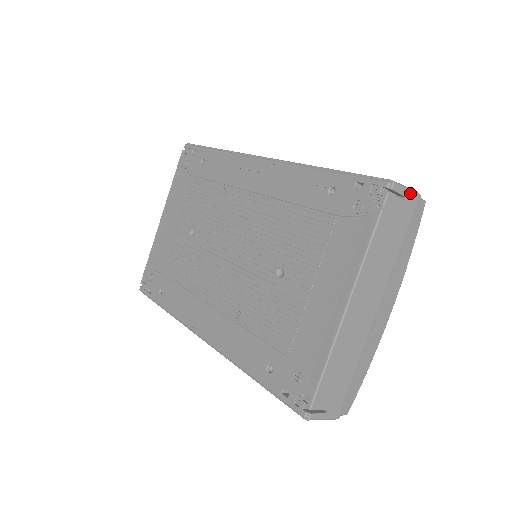
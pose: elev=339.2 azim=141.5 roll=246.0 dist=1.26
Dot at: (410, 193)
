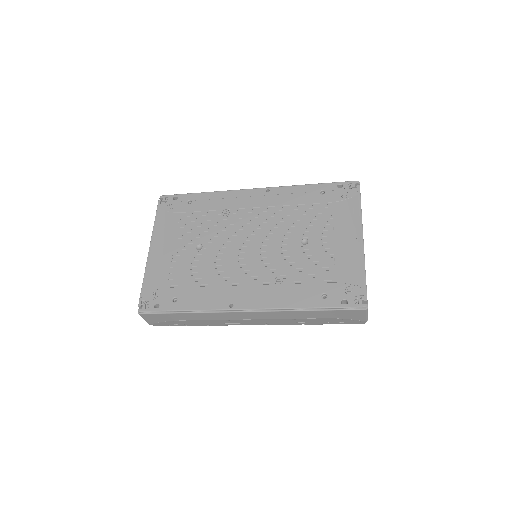
Dot at: occluded
